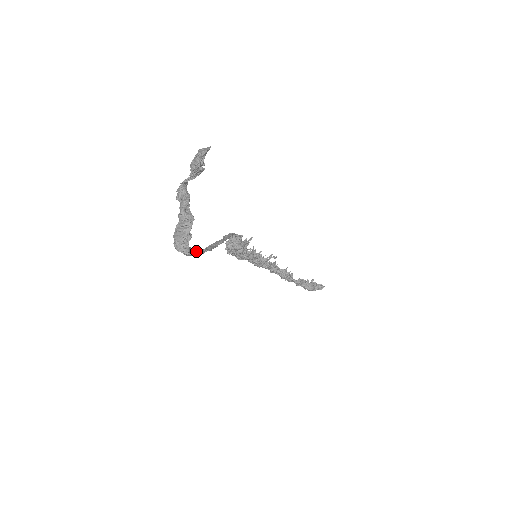
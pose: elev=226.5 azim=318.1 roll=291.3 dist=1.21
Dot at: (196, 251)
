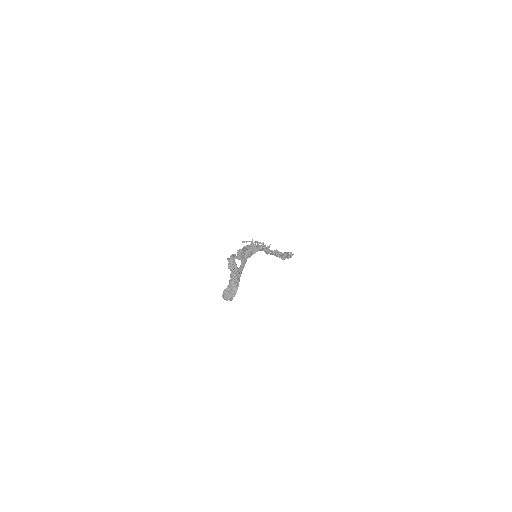
Dot at: occluded
